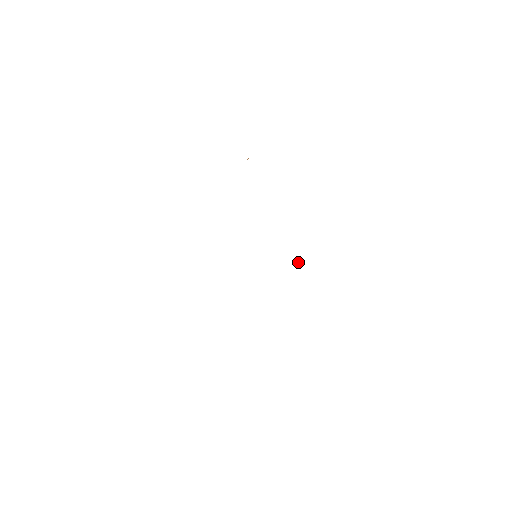
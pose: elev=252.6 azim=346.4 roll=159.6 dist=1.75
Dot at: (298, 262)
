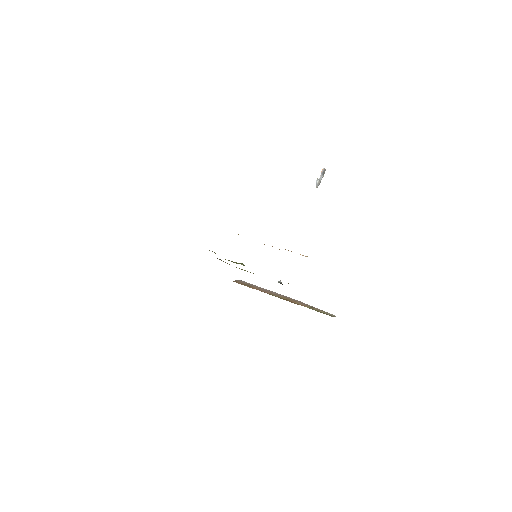
Dot at: (321, 174)
